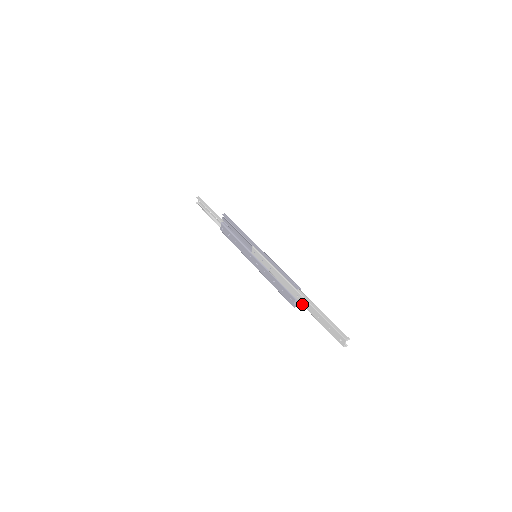
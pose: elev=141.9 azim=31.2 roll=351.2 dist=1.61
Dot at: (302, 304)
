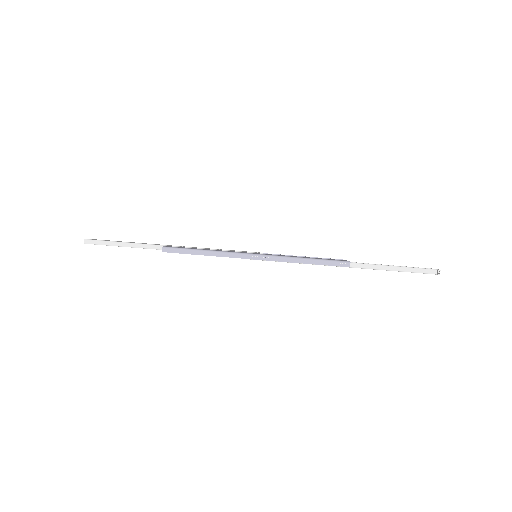
Dot at: occluded
